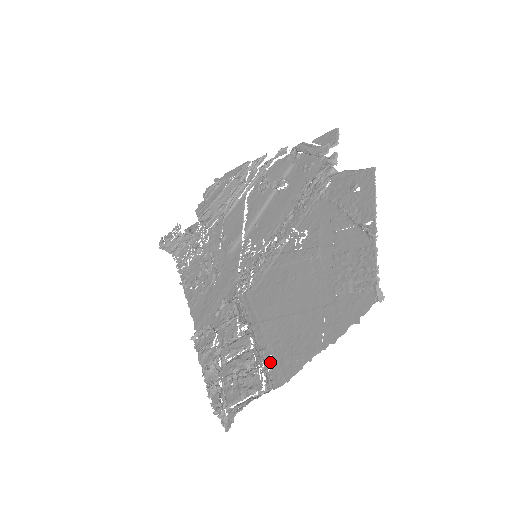
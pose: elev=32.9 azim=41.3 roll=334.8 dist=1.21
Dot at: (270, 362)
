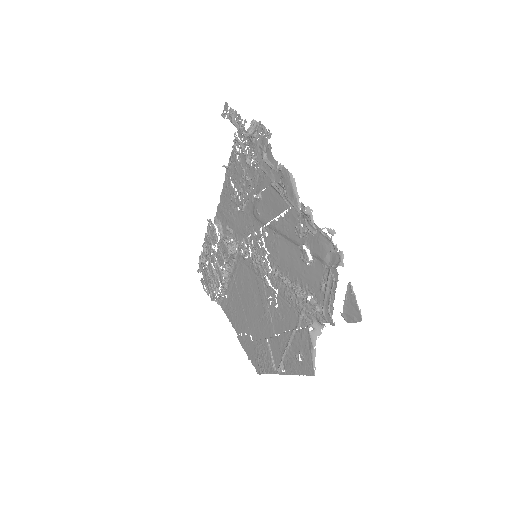
Dot at: (225, 296)
